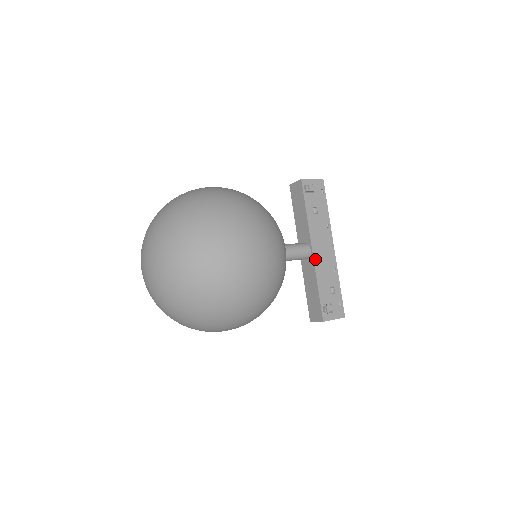
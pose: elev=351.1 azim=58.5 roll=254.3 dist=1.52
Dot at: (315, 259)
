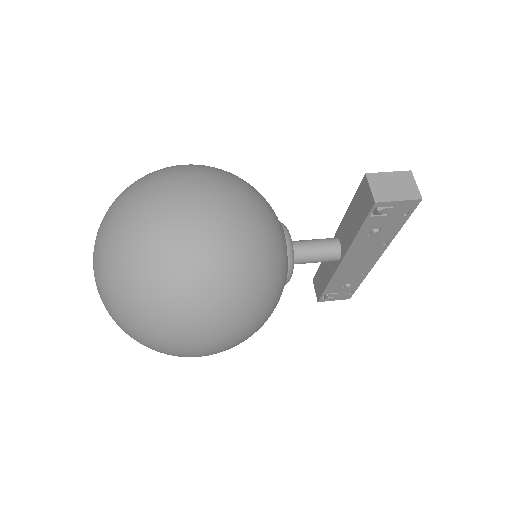
Dot at: (340, 268)
